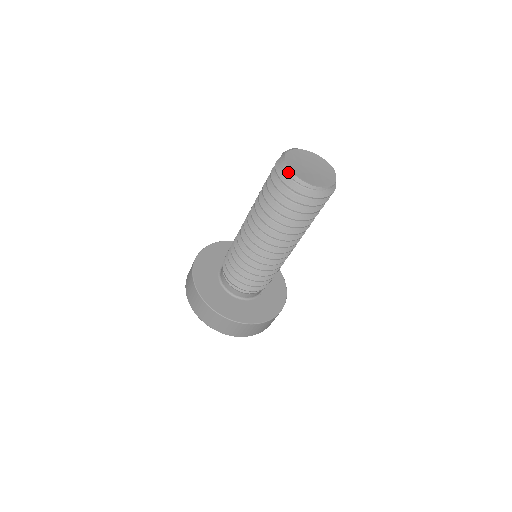
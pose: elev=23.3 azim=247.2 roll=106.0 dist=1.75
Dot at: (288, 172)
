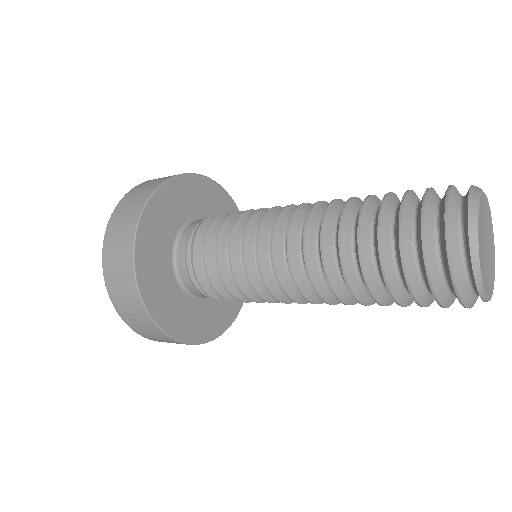
Dot at: (473, 236)
